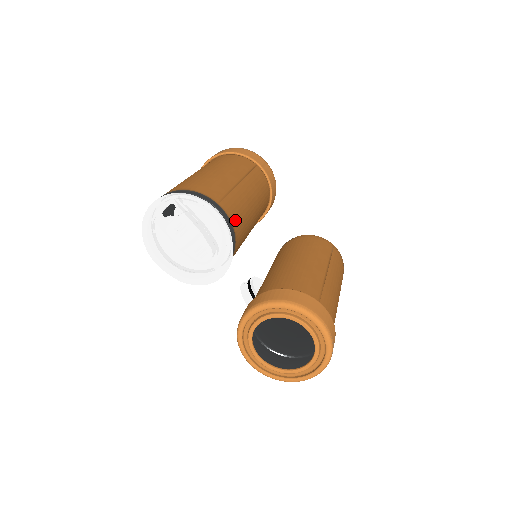
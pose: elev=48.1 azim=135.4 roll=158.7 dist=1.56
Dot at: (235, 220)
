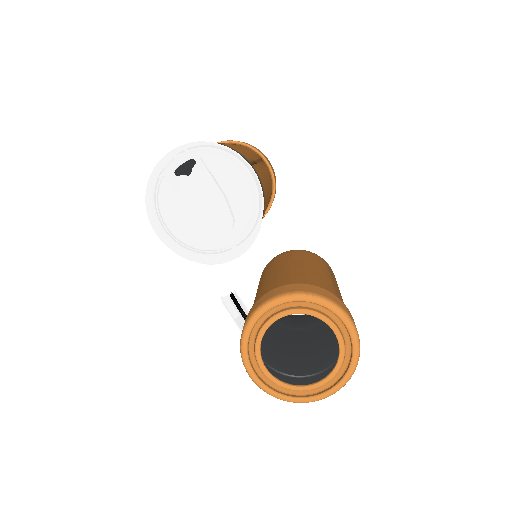
Dot at: (264, 191)
